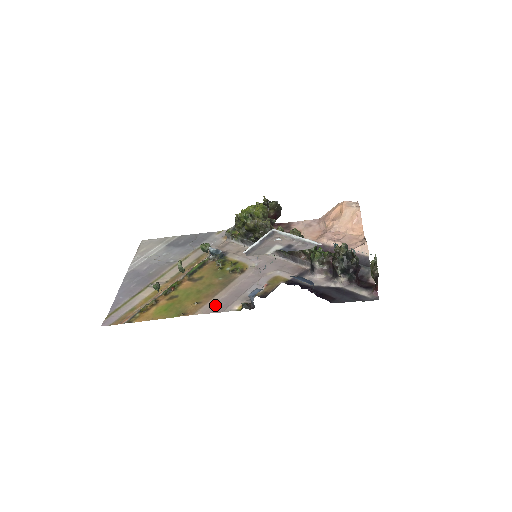
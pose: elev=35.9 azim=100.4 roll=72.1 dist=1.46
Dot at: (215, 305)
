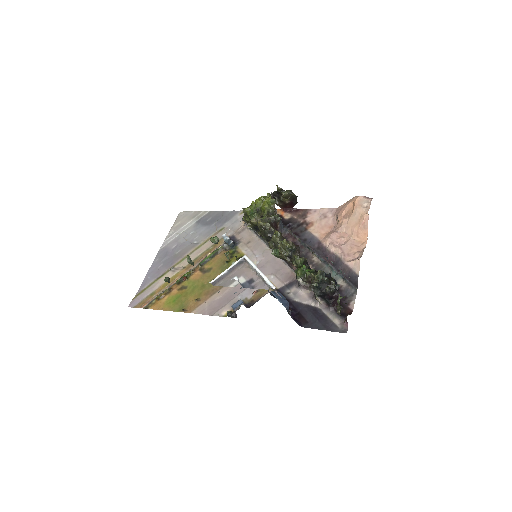
Dot at: (209, 306)
